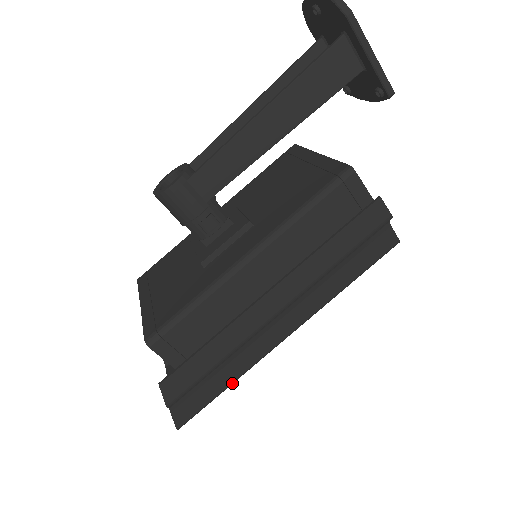
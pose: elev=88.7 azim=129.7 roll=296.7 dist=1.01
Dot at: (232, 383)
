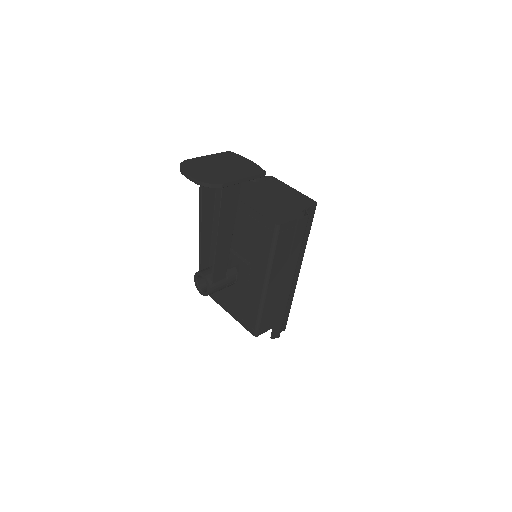
Dot at: occluded
